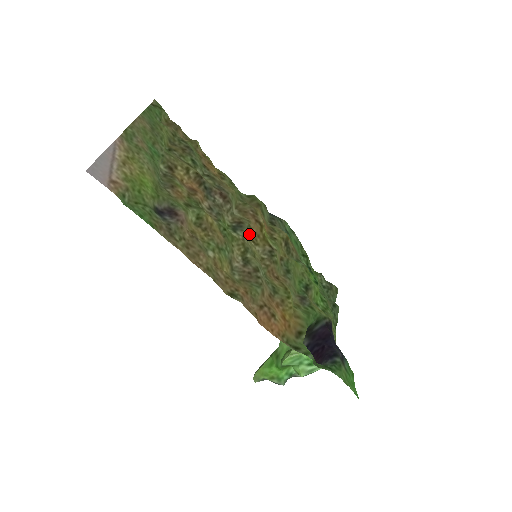
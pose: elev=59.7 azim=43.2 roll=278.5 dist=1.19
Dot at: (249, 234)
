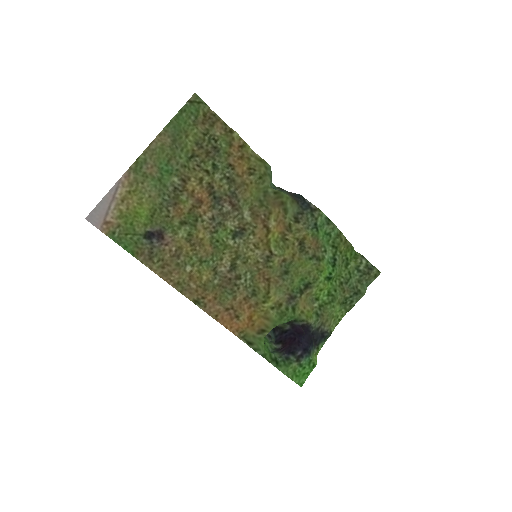
Dot at: (252, 238)
